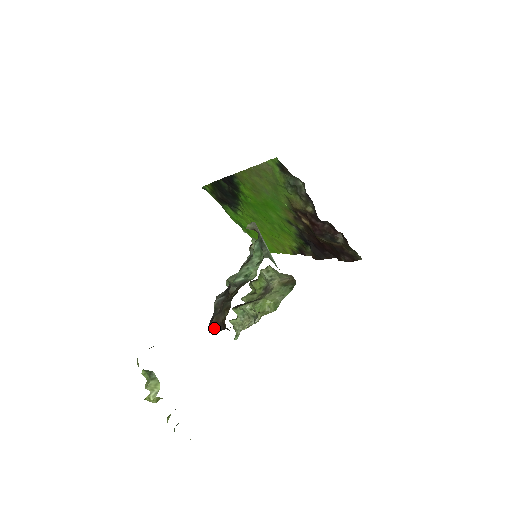
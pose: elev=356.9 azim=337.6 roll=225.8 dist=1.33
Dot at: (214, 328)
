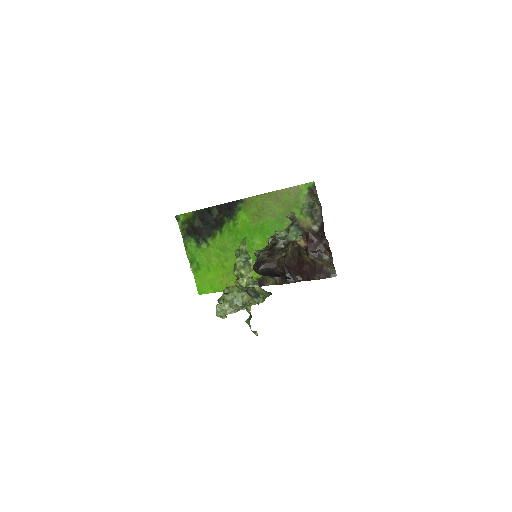
Dot at: (266, 266)
